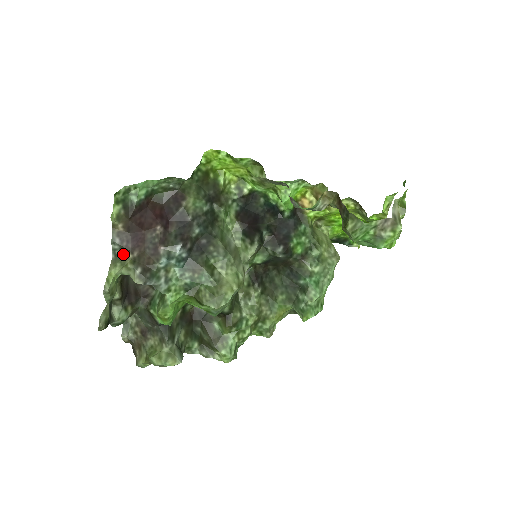
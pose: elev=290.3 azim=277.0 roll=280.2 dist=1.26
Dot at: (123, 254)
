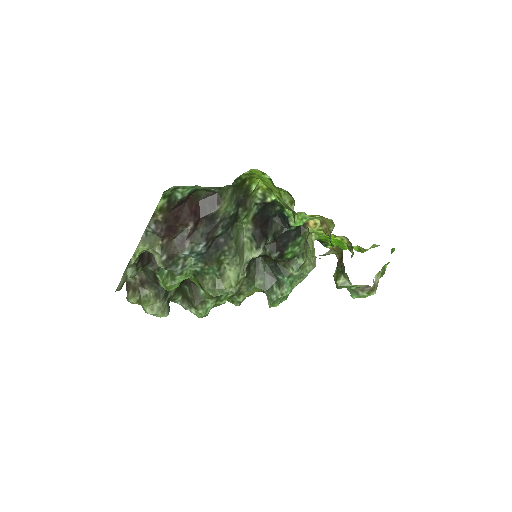
Dot at: (154, 238)
